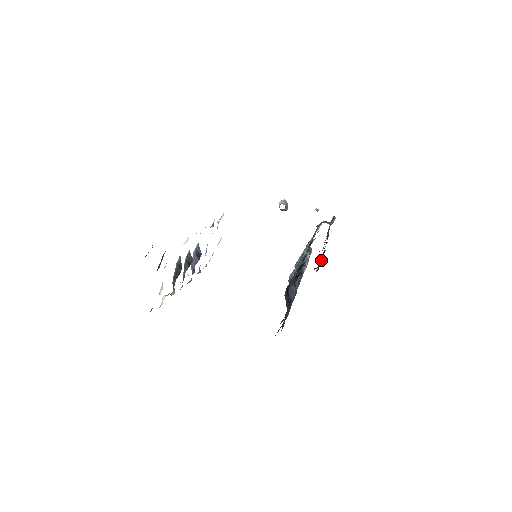
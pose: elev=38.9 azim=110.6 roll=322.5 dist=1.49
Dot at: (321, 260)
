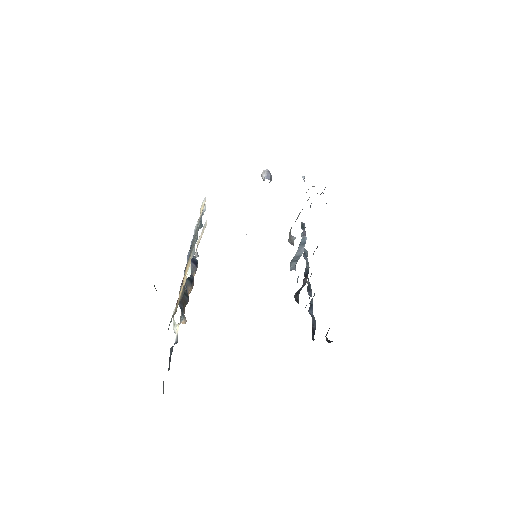
Dot at: occluded
